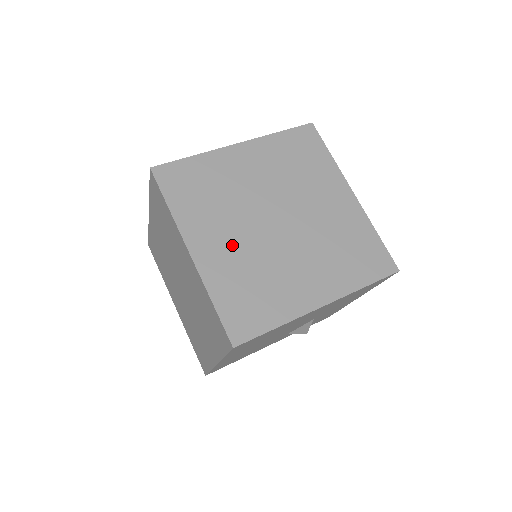
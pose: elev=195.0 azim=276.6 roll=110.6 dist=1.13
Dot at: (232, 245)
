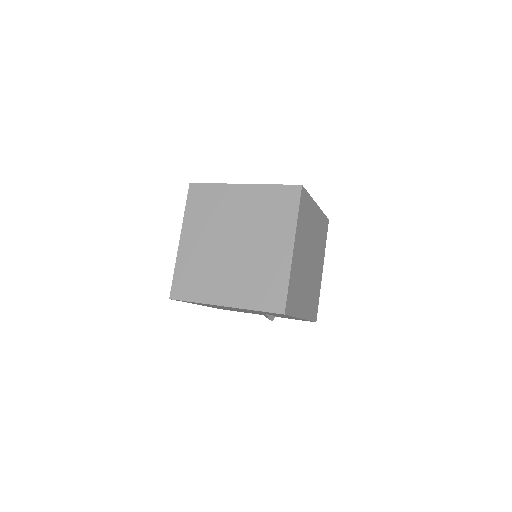
Dot at: (201, 246)
